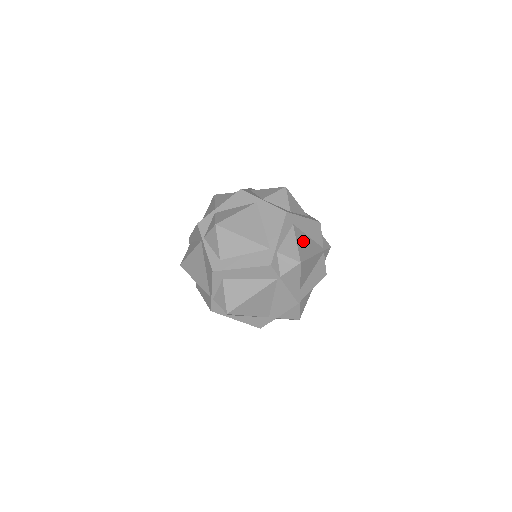
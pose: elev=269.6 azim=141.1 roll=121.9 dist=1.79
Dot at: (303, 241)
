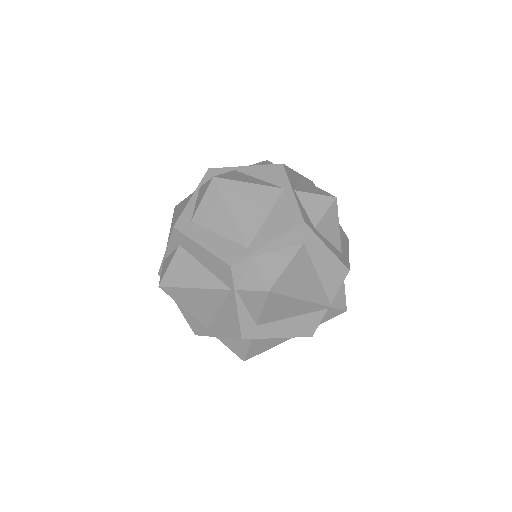
Dot at: (301, 272)
